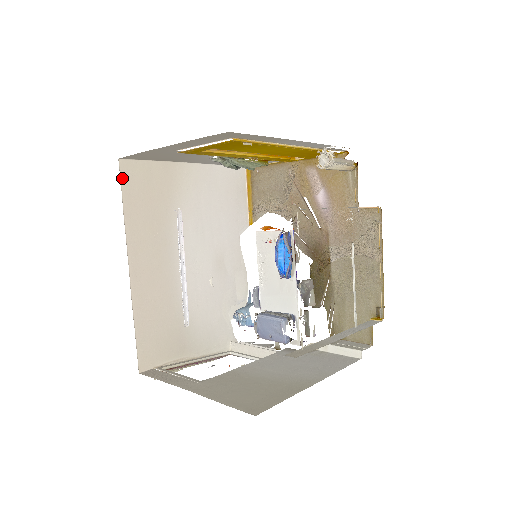
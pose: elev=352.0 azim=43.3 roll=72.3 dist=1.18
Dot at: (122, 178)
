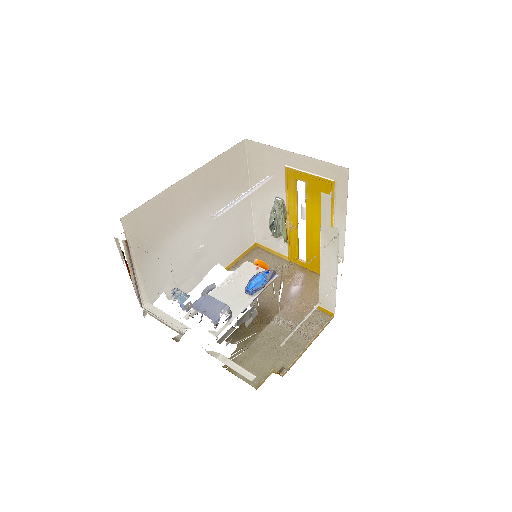
Dot at: (236, 146)
